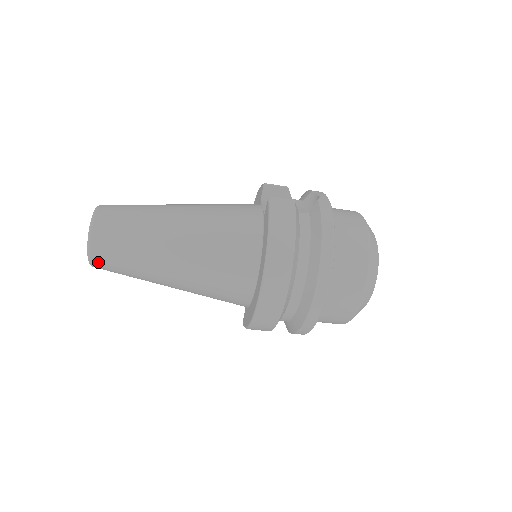
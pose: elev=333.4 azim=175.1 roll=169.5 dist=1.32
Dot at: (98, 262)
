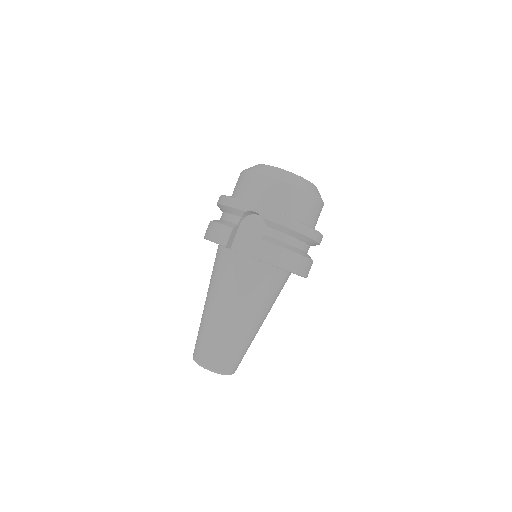
Dot at: occluded
